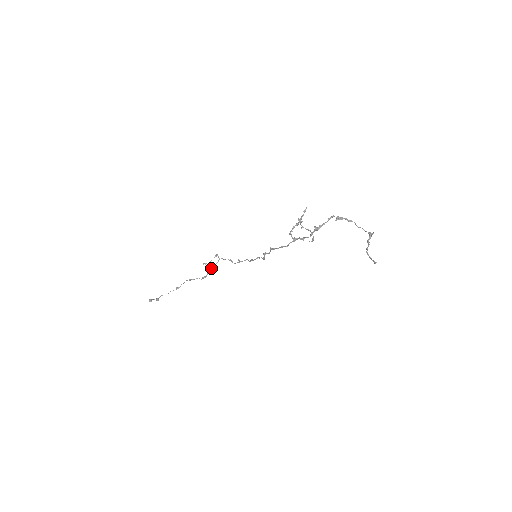
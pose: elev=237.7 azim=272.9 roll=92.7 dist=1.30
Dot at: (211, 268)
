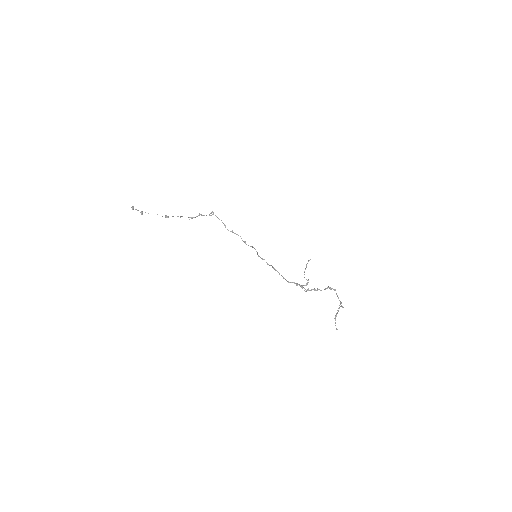
Dot at: occluded
